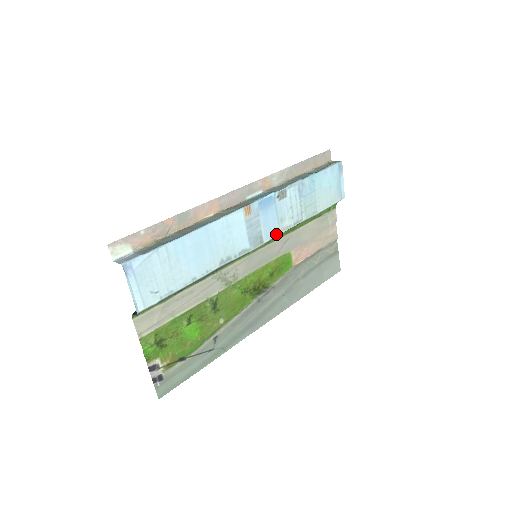
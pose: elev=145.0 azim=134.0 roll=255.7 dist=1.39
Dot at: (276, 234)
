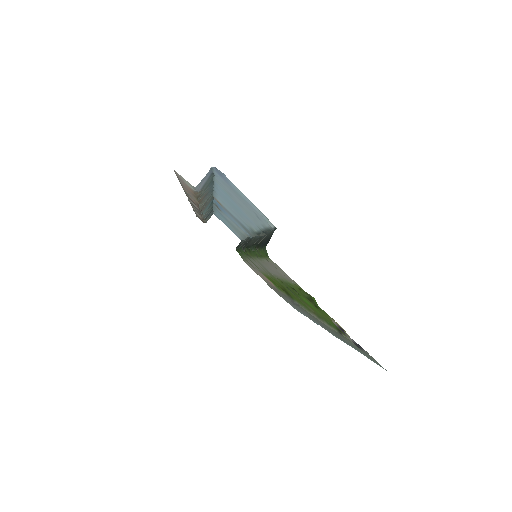
Dot at: (247, 235)
